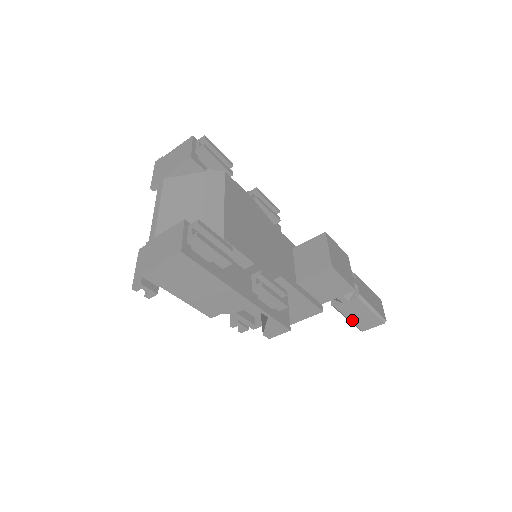
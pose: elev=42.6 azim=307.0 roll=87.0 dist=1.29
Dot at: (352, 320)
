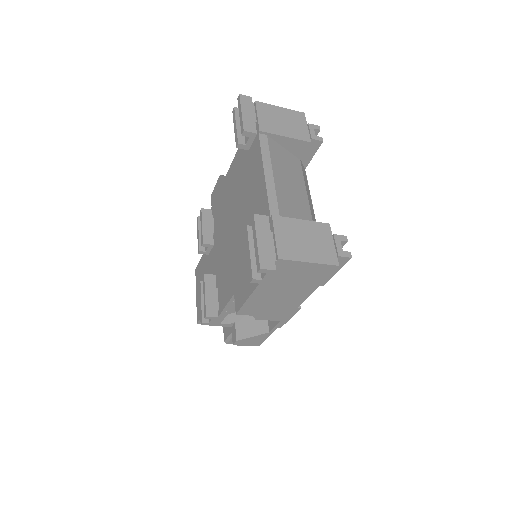
Dot at: occluded
